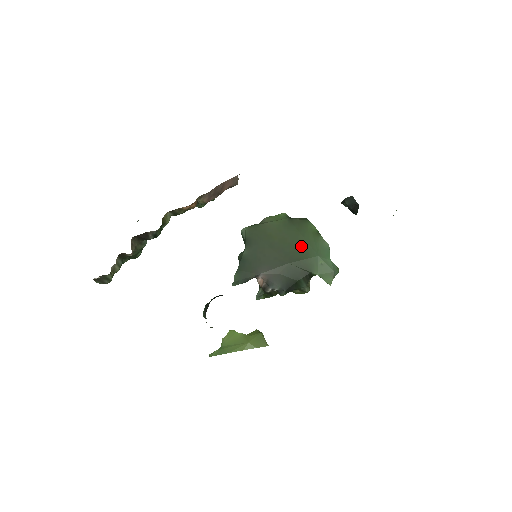
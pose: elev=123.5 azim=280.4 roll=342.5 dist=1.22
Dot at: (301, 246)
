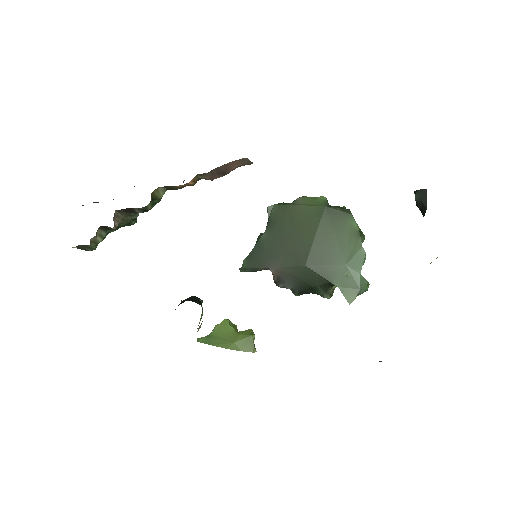
Dot at: (328, 247)
